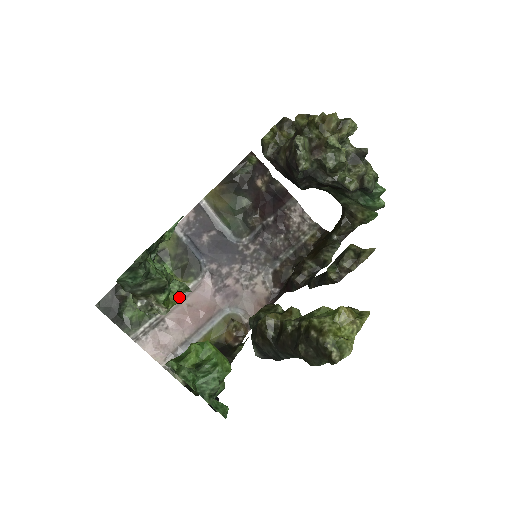
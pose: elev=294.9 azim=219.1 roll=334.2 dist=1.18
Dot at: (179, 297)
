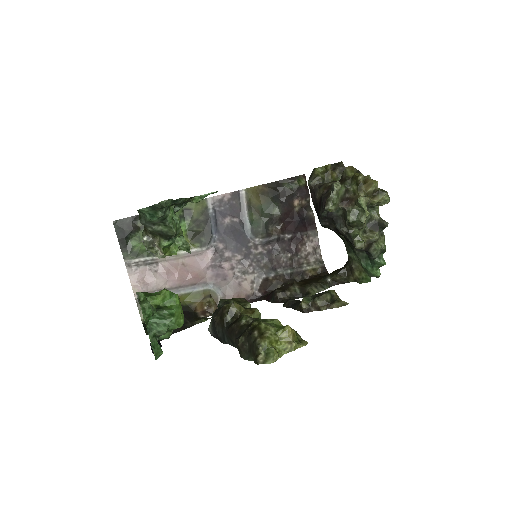
Dot at: (180, 253)
